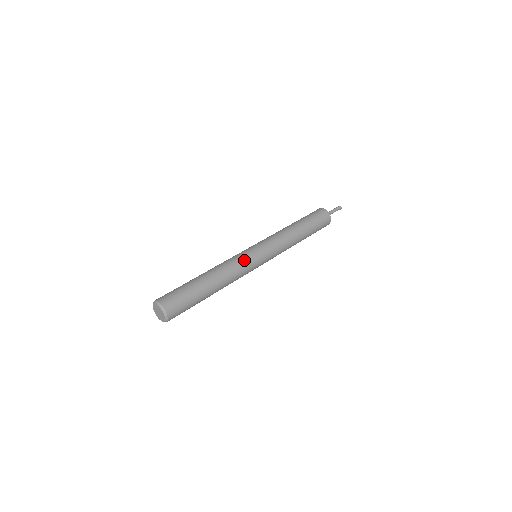
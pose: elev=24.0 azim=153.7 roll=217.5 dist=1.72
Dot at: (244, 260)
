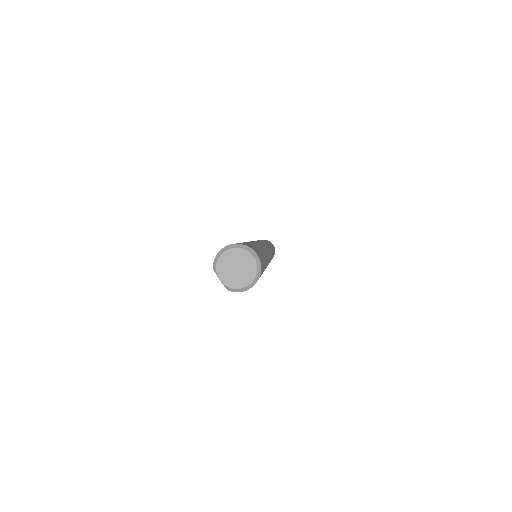
Dot at: (266, 247)
